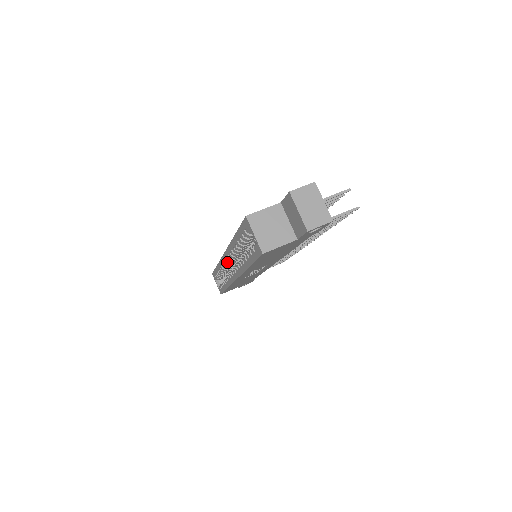
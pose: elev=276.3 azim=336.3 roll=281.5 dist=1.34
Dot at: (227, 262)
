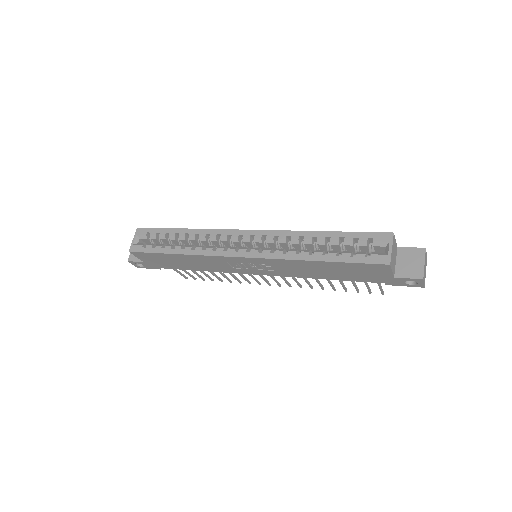
Dot at: (239, 238)
